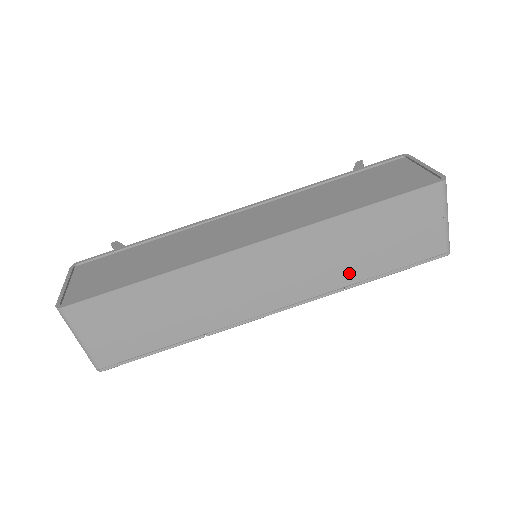
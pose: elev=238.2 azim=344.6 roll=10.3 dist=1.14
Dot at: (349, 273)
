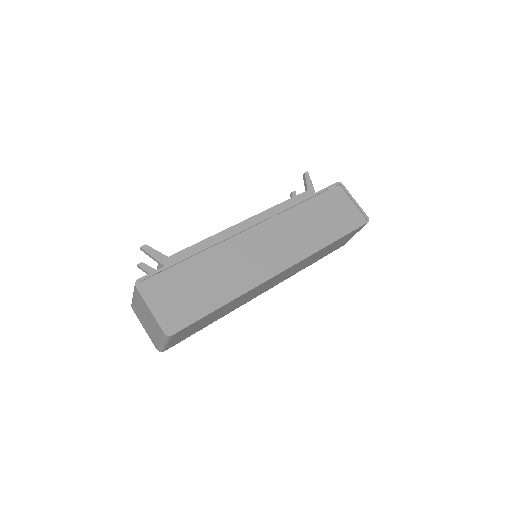
Dot at: (307, 265)
